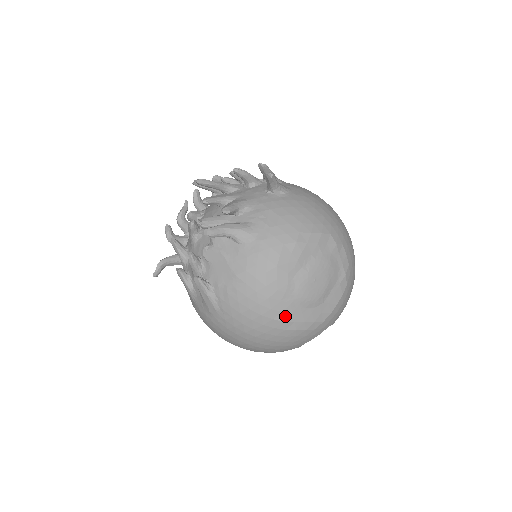
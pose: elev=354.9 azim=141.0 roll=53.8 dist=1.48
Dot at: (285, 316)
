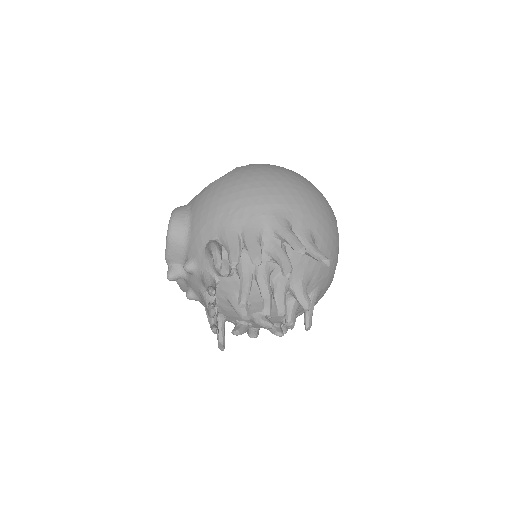
Dot at: occluded
